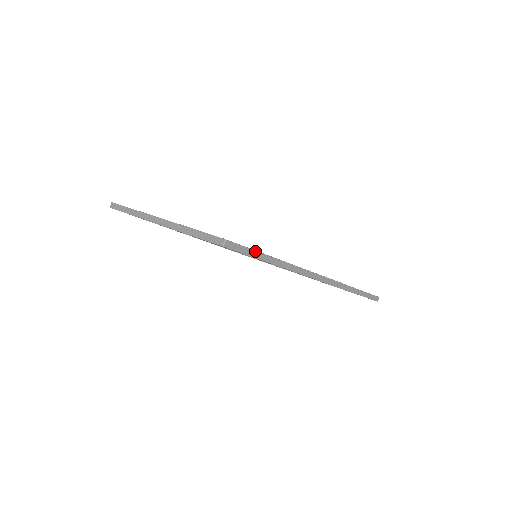
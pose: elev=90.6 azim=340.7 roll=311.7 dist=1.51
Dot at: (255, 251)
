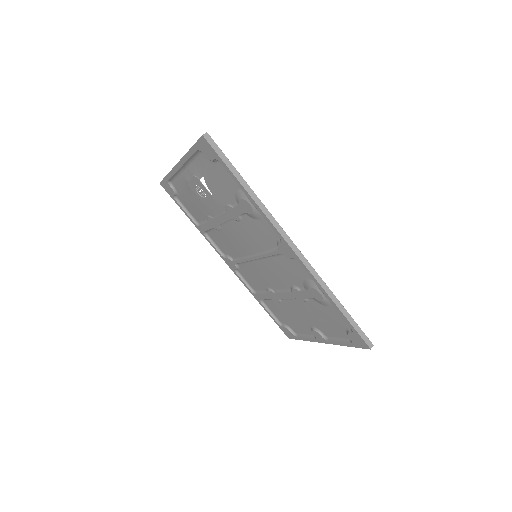
Dot at: (231, 163)
